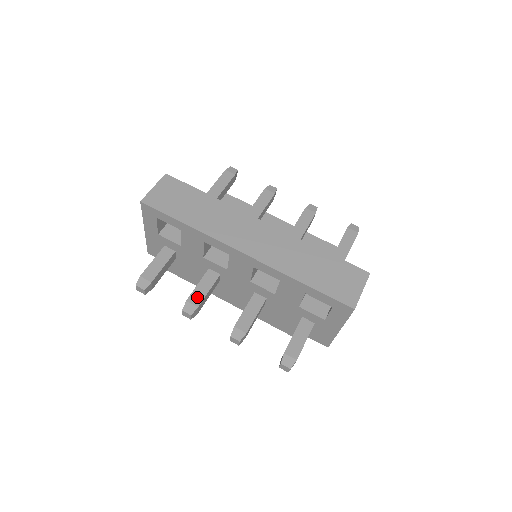
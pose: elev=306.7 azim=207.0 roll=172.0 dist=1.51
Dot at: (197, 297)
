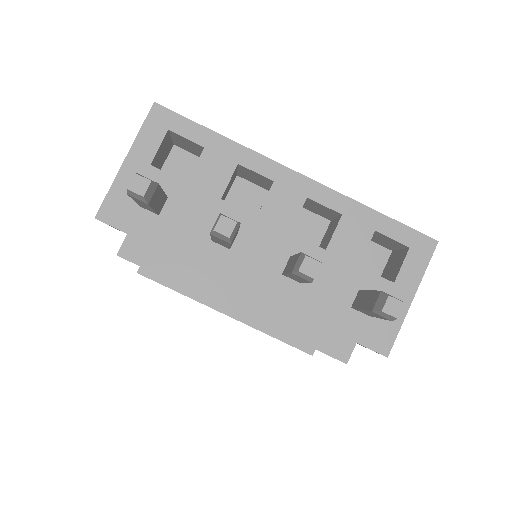
Dot at: occluded
